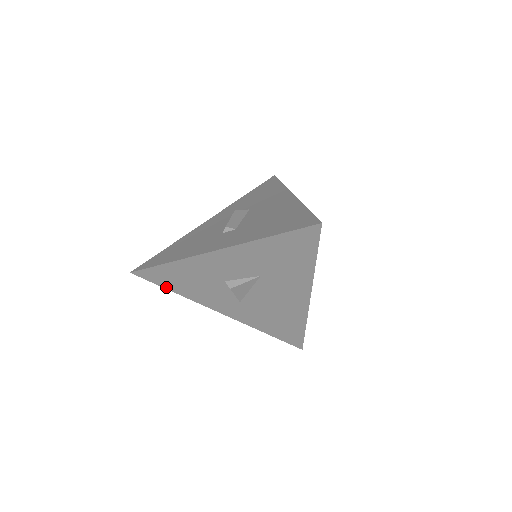
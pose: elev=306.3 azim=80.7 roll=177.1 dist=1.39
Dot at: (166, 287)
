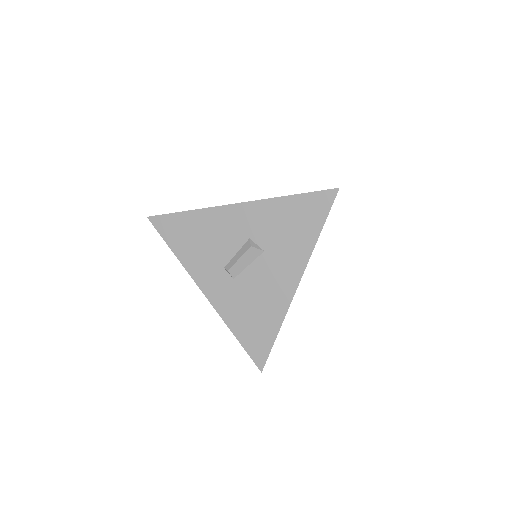
Dot at: occluded
